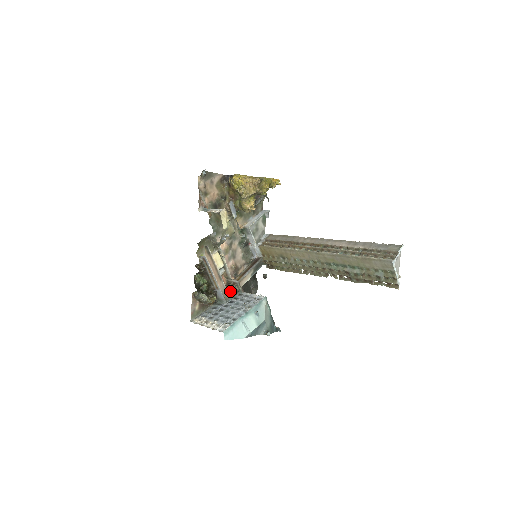
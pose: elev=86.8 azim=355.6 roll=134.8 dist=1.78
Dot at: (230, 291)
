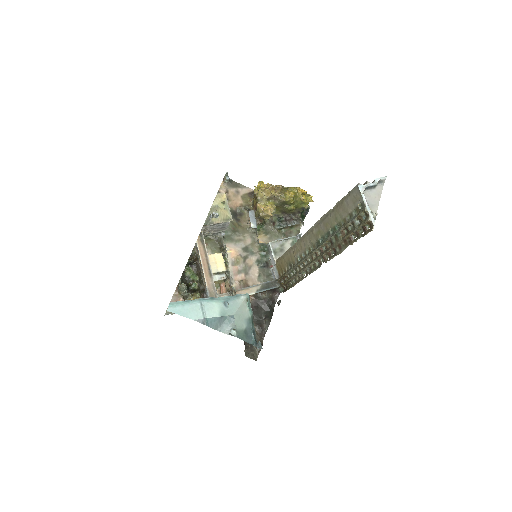
Dot at: (221, 295)
